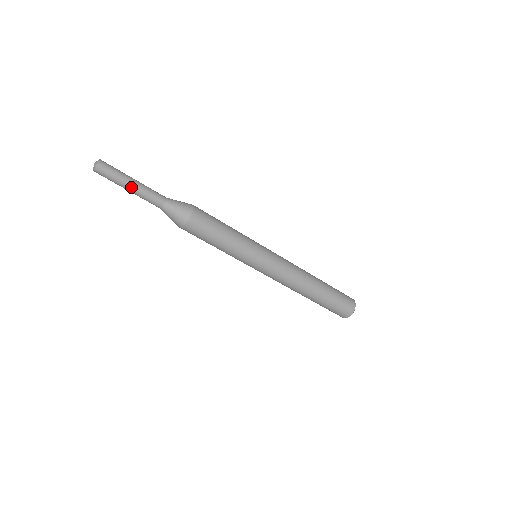
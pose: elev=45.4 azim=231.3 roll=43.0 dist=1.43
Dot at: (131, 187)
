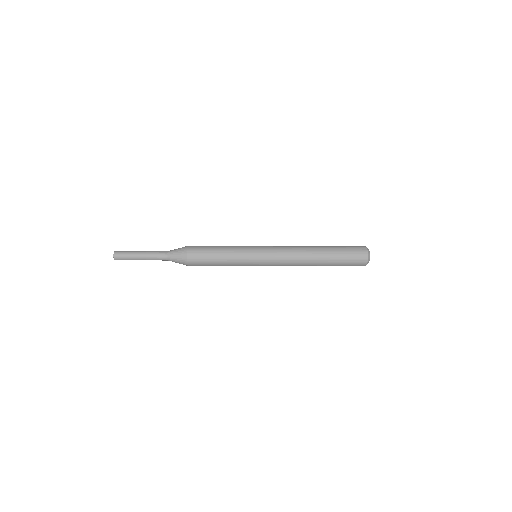
Dot at: (141, 257)
